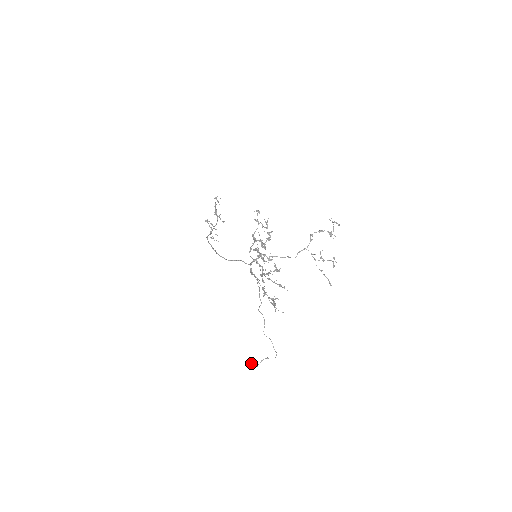
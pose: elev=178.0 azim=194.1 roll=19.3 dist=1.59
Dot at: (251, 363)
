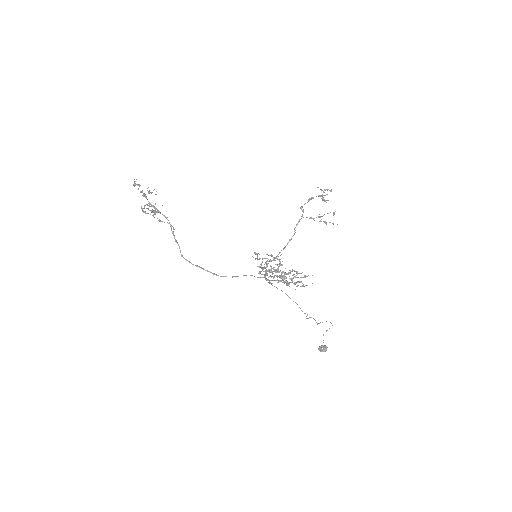
Dot at: (323, 351)
